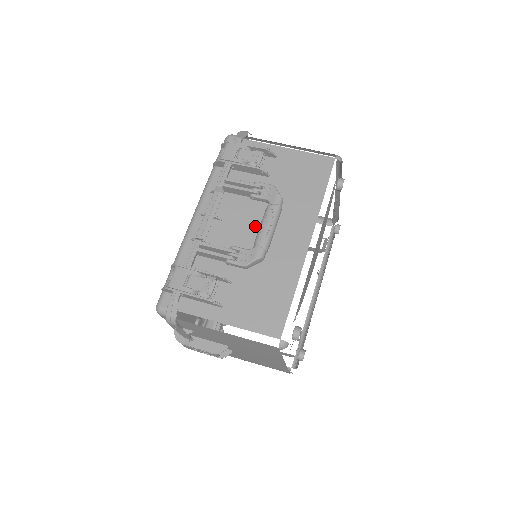
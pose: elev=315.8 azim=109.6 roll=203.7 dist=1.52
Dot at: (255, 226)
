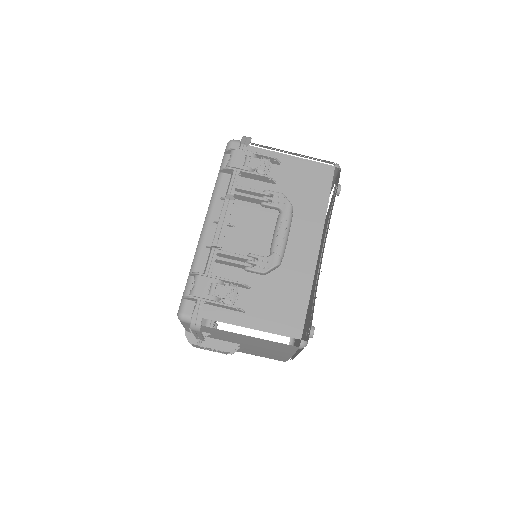
Dot at: (267, 233)
